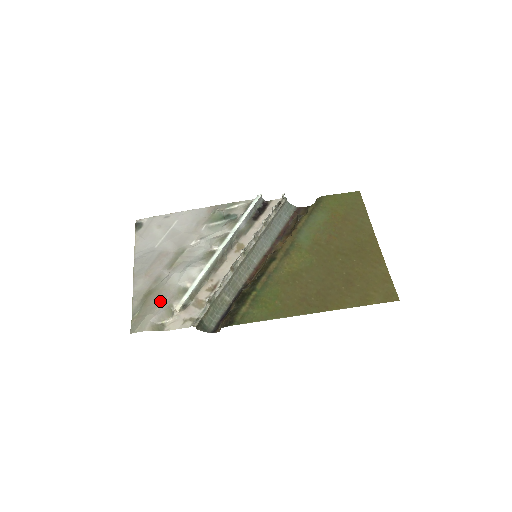
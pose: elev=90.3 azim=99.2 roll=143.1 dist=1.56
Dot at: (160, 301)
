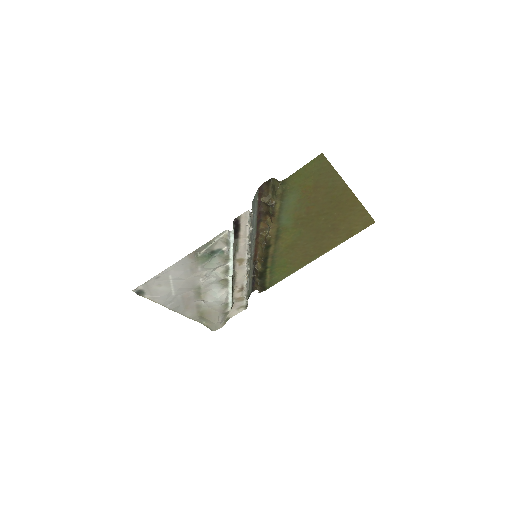
Dot at: (216, 316)
